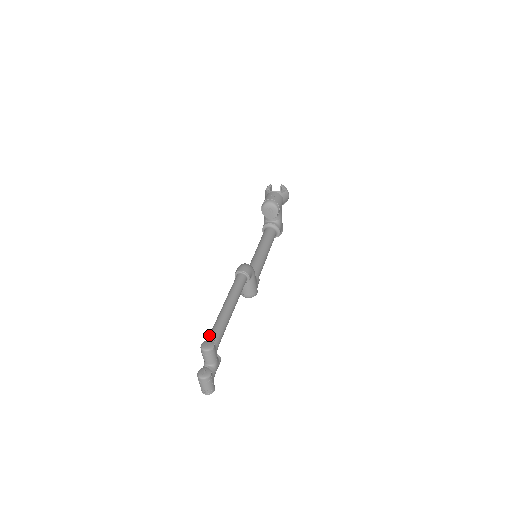
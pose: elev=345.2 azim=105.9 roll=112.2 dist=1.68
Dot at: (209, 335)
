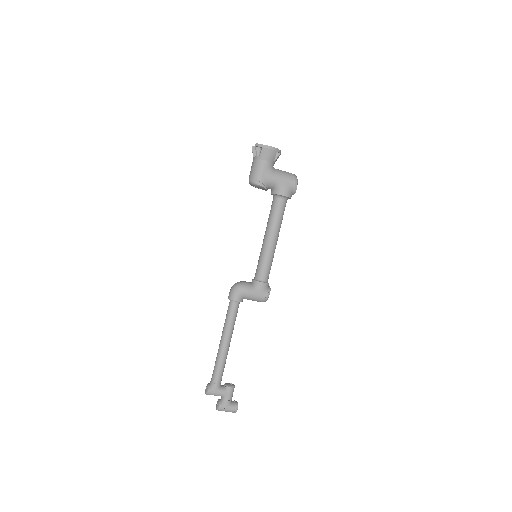
Dot at: occluded
